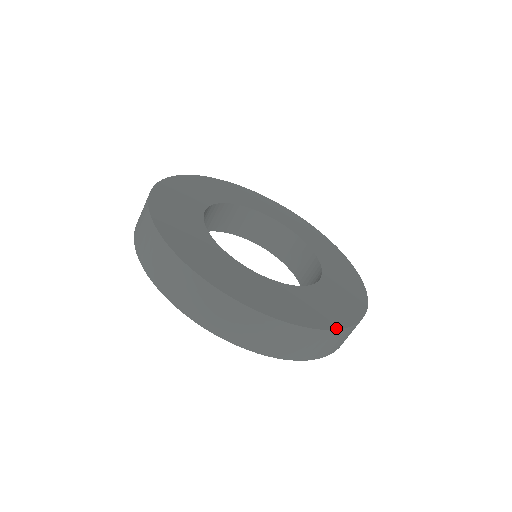
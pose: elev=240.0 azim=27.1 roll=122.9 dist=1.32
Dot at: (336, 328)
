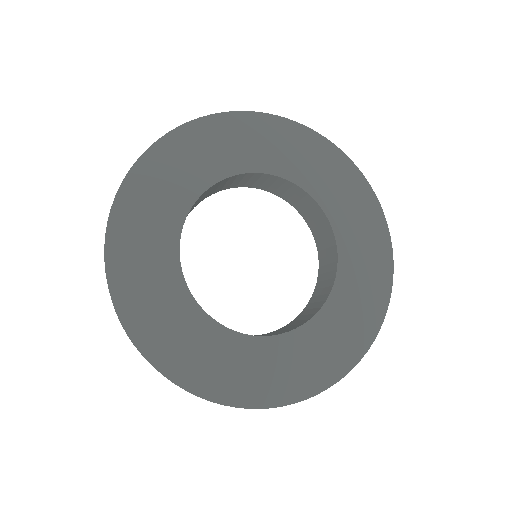
Dot at: (392, 266)
